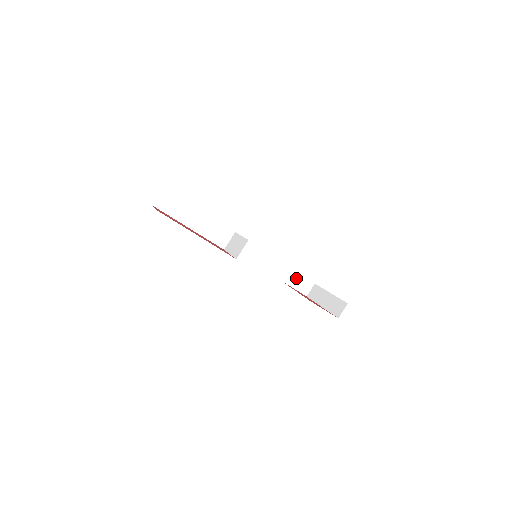
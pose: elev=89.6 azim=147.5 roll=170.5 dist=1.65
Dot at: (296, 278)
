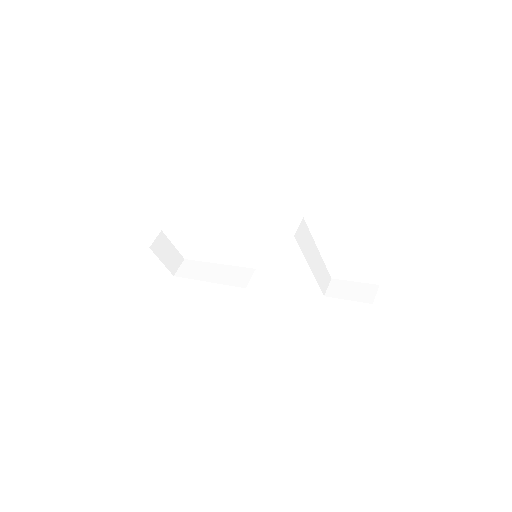
Dot at: (347, 287)
